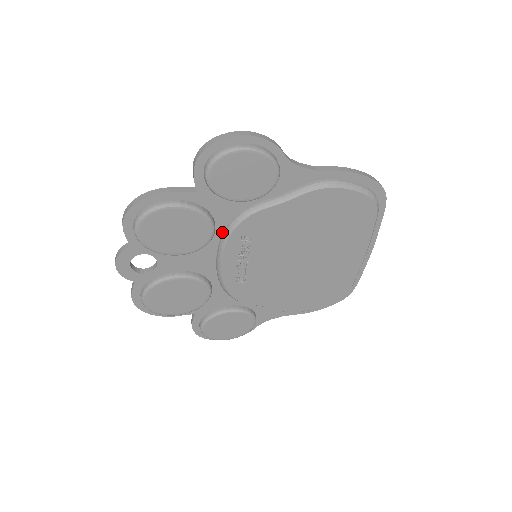
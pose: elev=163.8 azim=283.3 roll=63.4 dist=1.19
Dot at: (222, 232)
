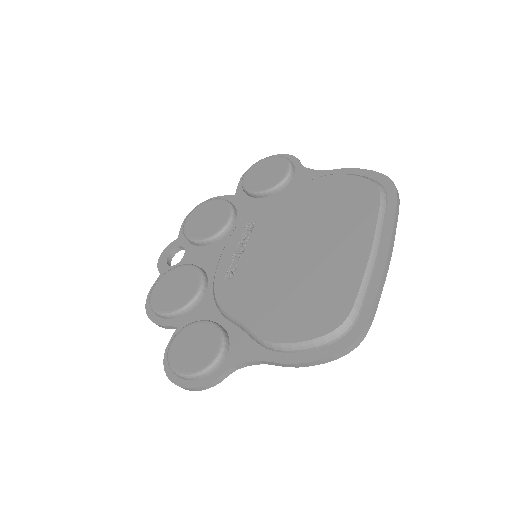
Dot at: occluded
